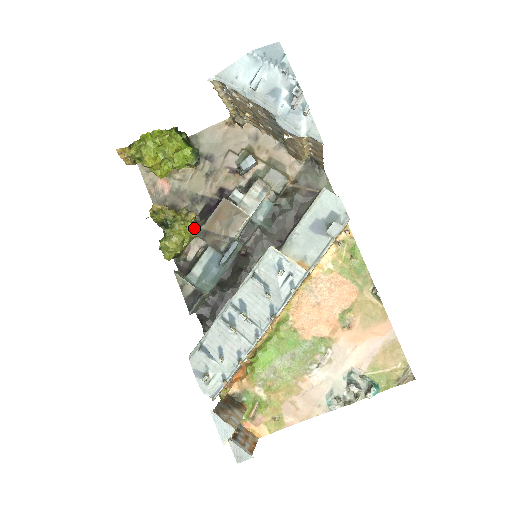
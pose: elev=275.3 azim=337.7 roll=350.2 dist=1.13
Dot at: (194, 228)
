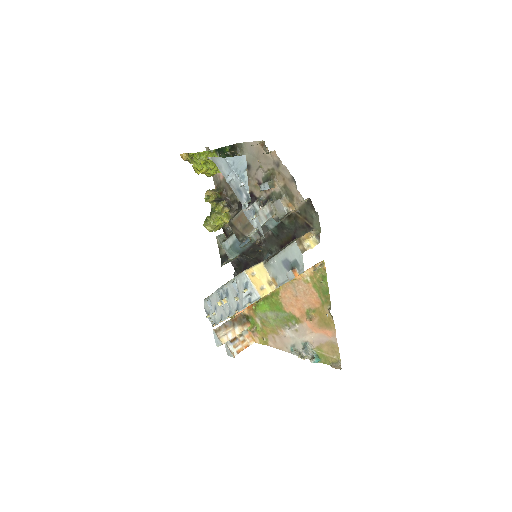
Dot at: (224, 221)
